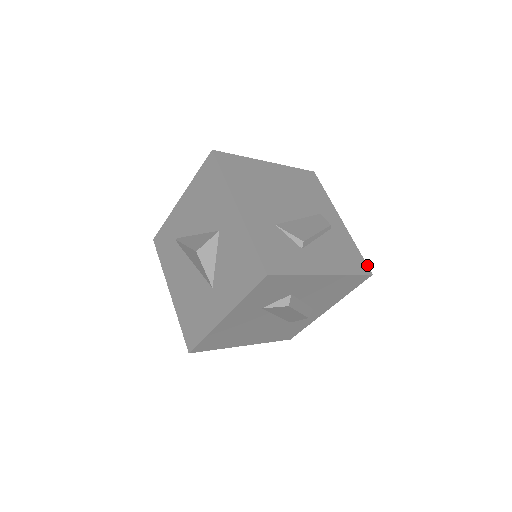
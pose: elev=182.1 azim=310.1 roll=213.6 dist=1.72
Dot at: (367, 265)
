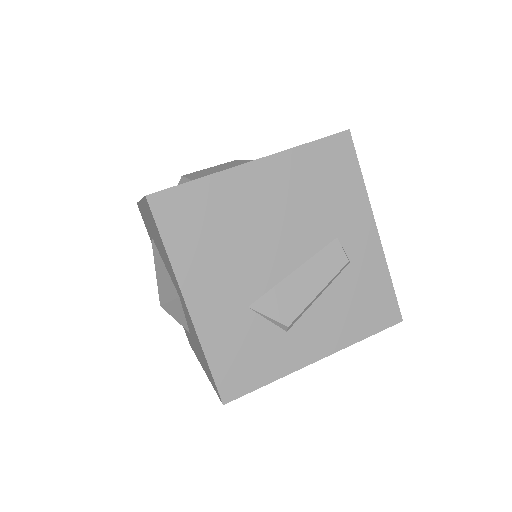
Dot at: (398, 307)
